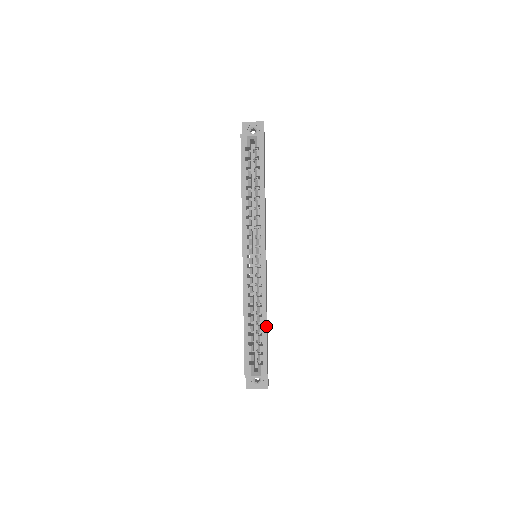
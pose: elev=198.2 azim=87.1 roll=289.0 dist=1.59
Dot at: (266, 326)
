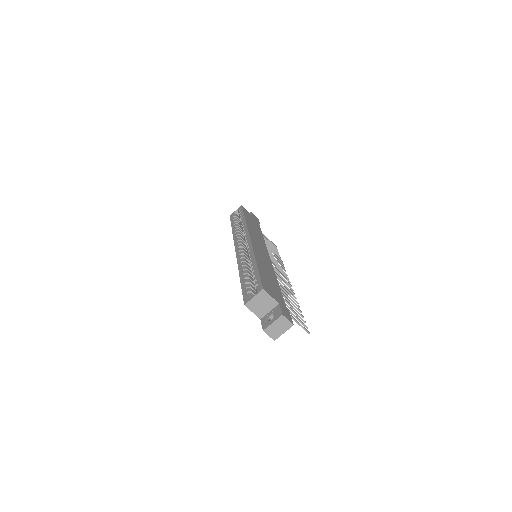
Dot at: (256, 264)
